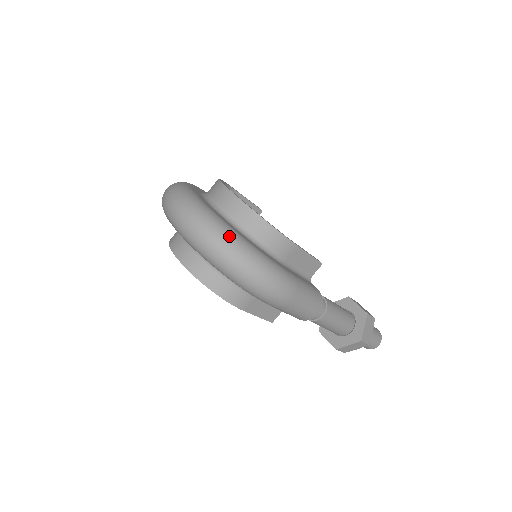
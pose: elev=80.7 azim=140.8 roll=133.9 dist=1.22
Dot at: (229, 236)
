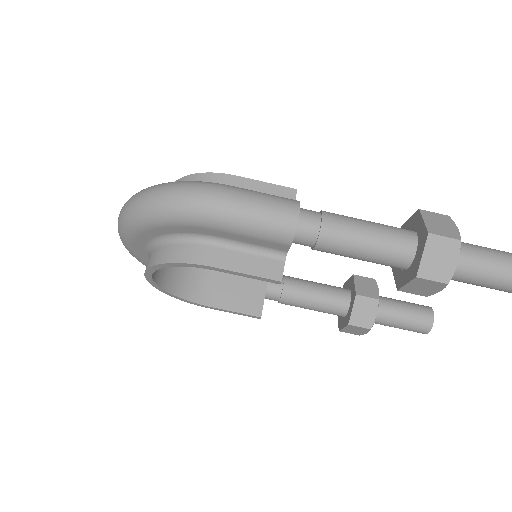
Dot at: occluded
